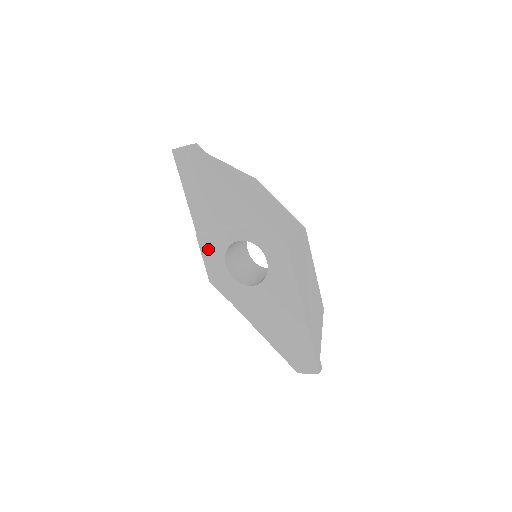
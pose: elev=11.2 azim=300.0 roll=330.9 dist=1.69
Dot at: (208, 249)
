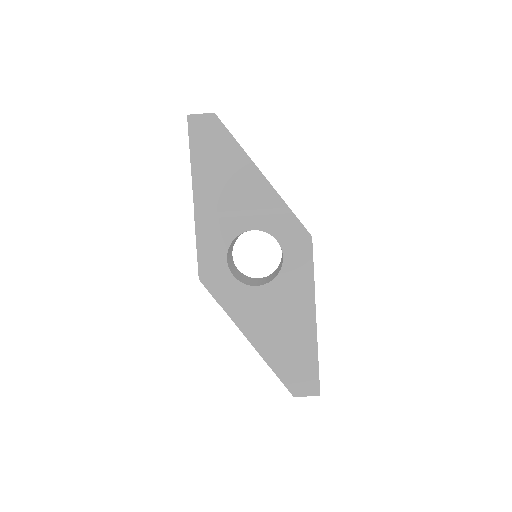
Dot at: (207, 238)
